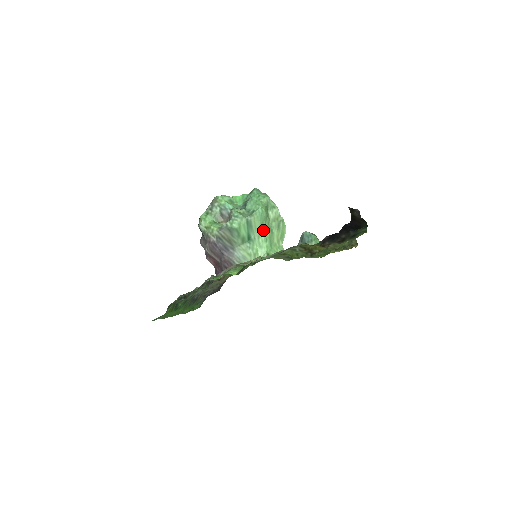
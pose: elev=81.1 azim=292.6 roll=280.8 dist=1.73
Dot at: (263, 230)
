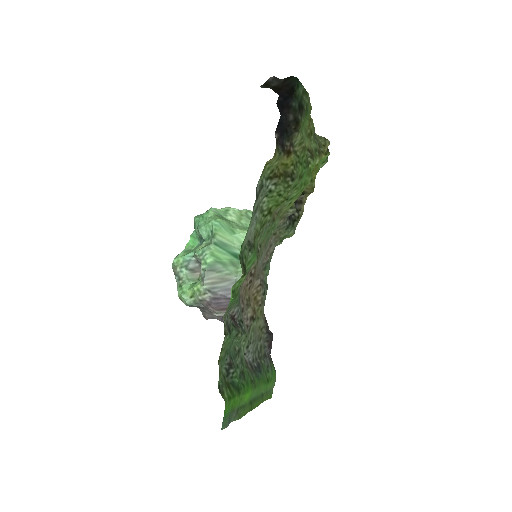
Dot at: (239, 235)
